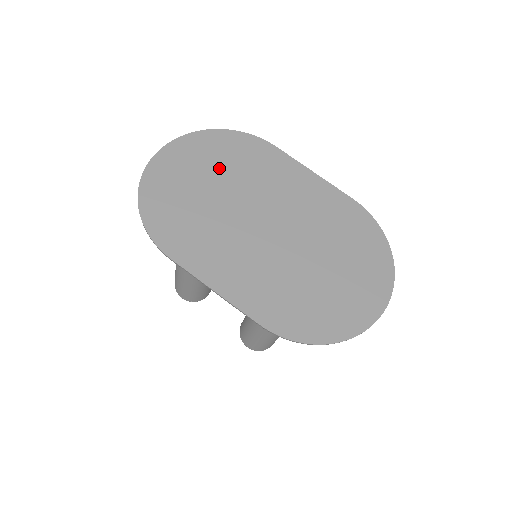
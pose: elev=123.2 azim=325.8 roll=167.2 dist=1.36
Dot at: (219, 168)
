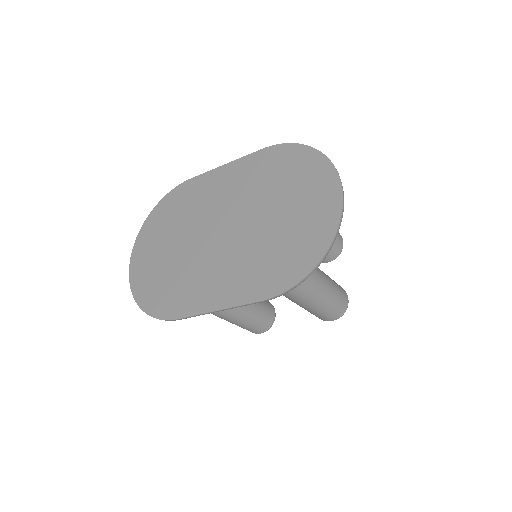
Dot at: (168, 232)
